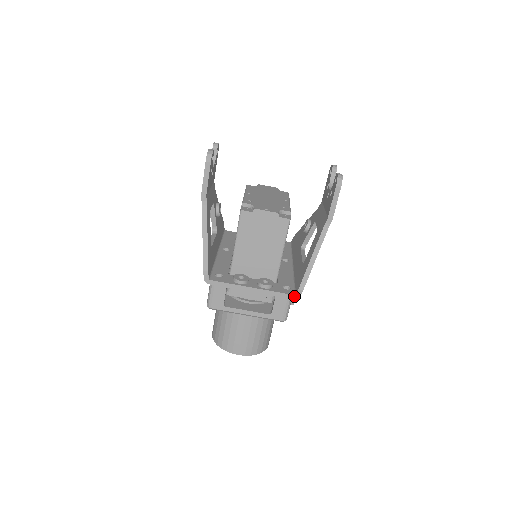
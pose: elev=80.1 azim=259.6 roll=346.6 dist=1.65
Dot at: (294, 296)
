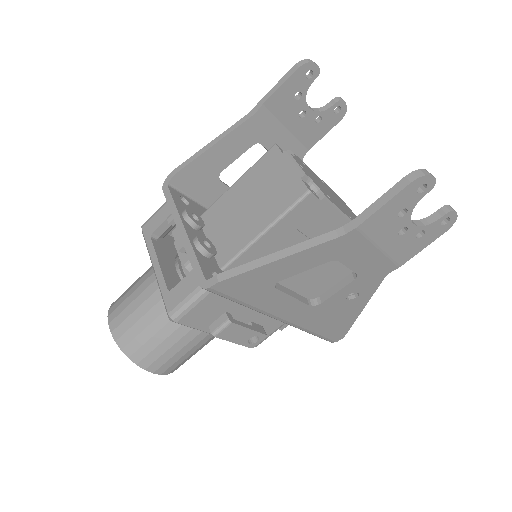
Dot at: (204, 281)
